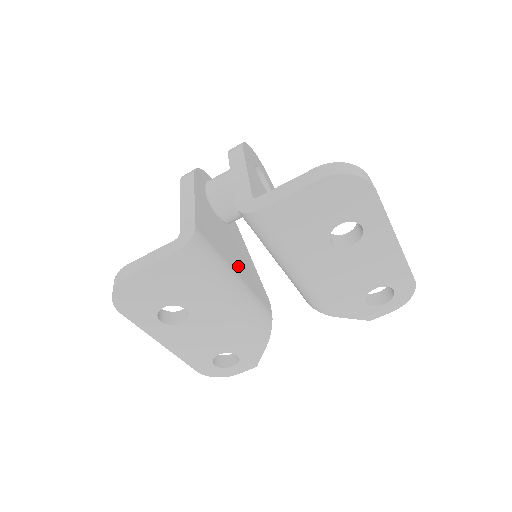
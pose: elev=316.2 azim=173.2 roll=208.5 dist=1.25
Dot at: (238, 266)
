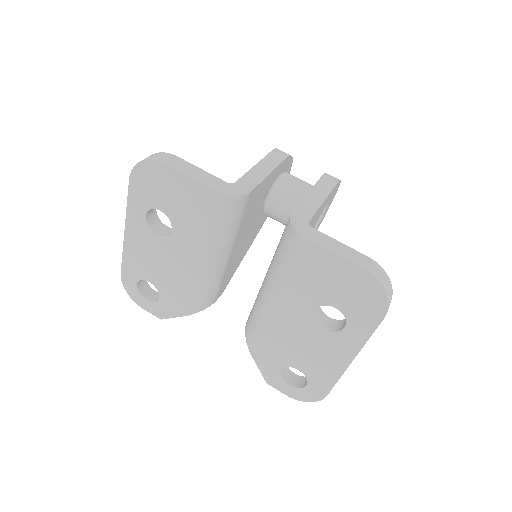
Dot at: (237, 247)
